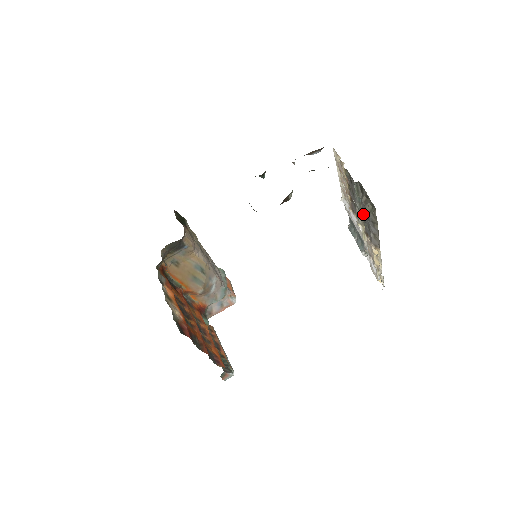
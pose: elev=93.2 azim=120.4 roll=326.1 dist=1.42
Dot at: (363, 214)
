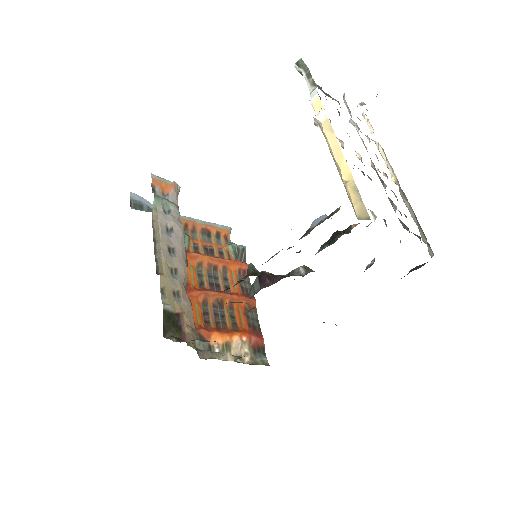
Dot at: (392, 204)
